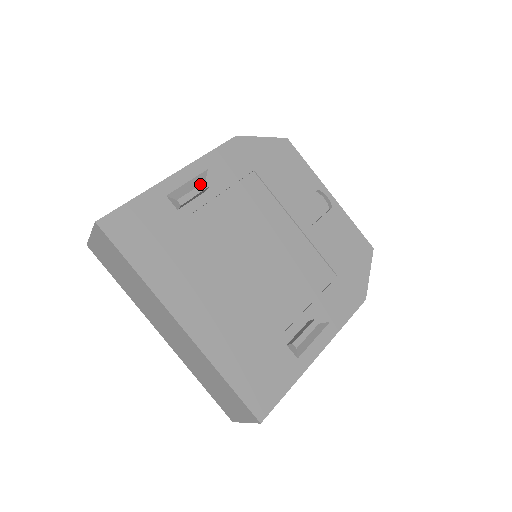
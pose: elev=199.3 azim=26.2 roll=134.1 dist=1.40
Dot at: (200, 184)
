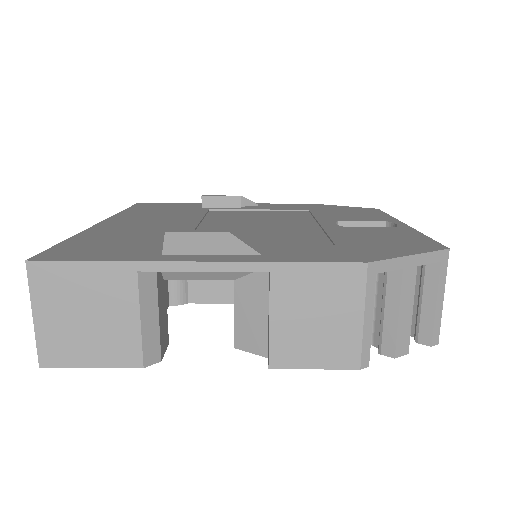
Dot at: occluded
